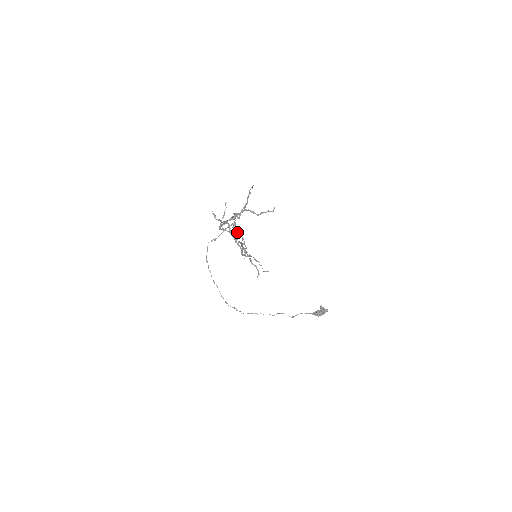
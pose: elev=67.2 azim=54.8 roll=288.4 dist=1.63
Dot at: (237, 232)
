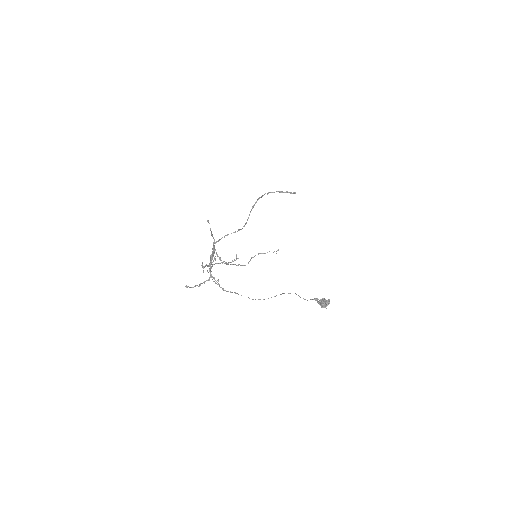
Dot at: (217, 282)
